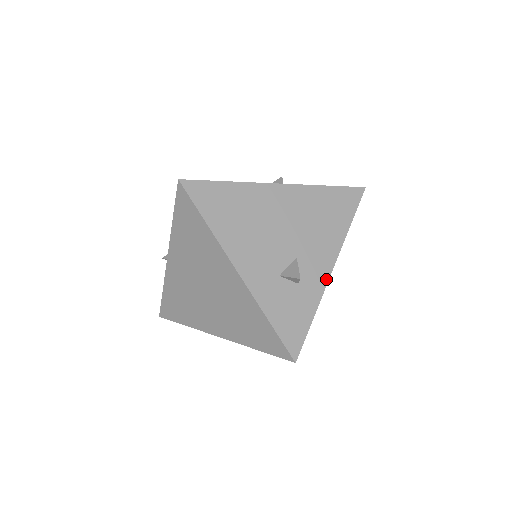
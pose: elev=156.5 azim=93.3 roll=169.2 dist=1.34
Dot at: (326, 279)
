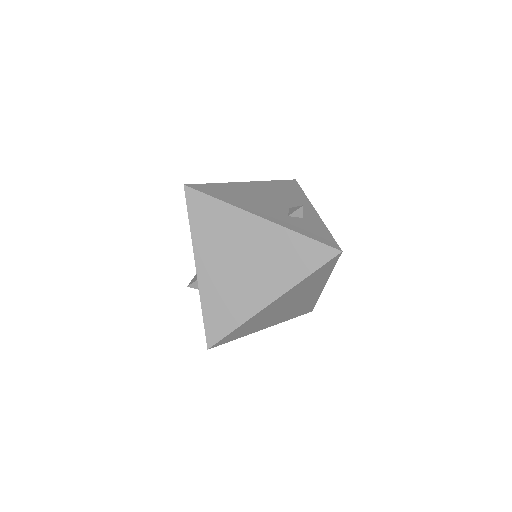
Dot at: (317, 215)
